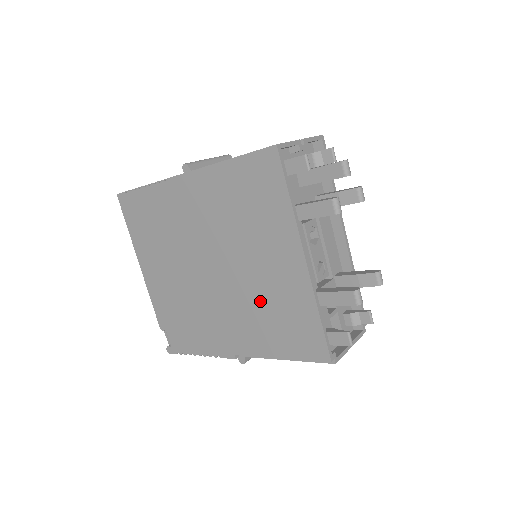
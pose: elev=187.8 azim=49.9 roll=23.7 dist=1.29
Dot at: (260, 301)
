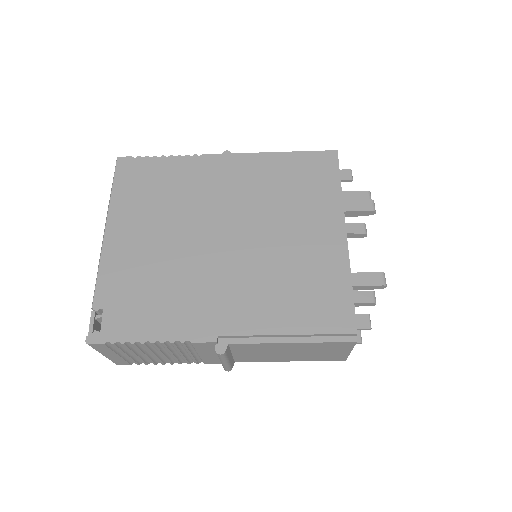
Dot at: (281, 270)
